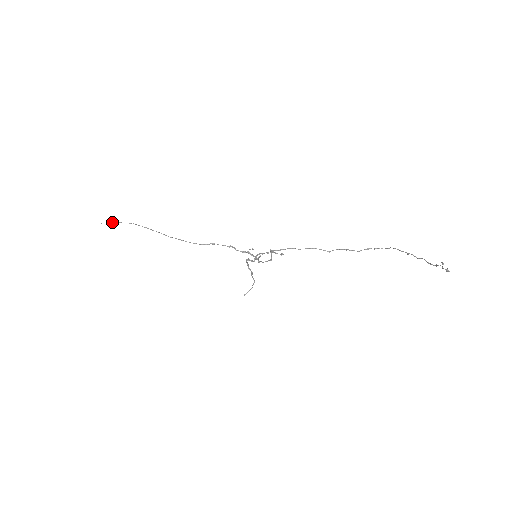
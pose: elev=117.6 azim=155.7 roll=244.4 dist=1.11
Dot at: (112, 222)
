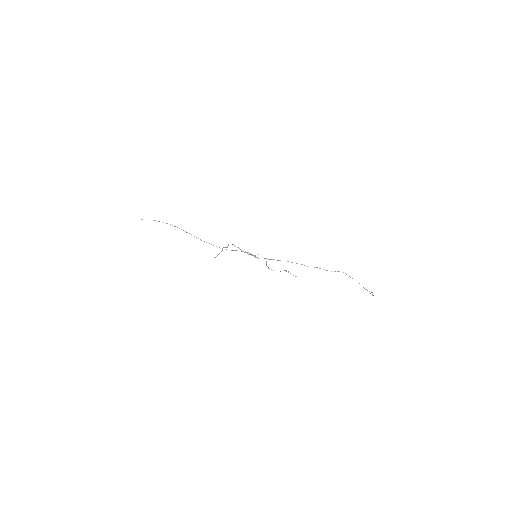
Dot at: occluded
